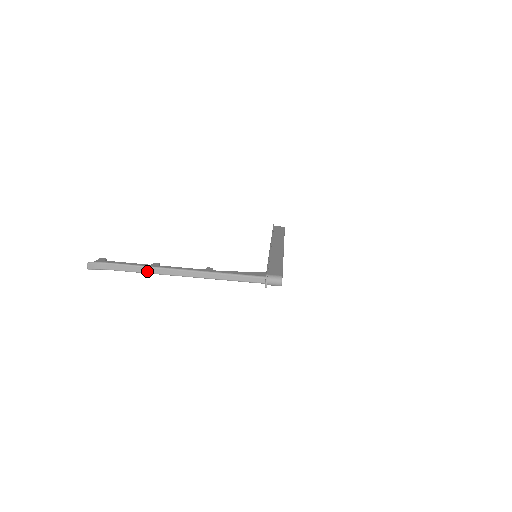
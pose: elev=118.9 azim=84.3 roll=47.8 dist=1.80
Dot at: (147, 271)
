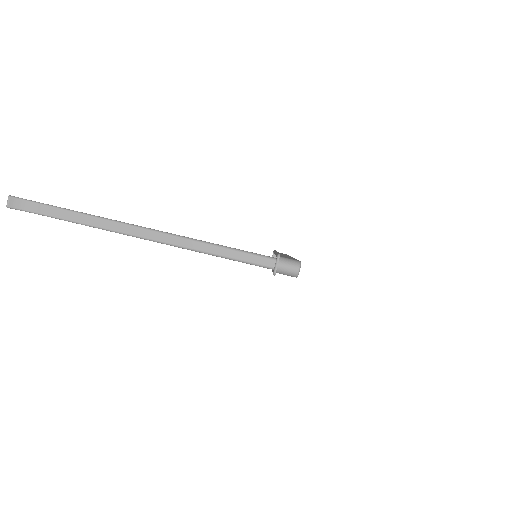
Dot at: (98, 224)
